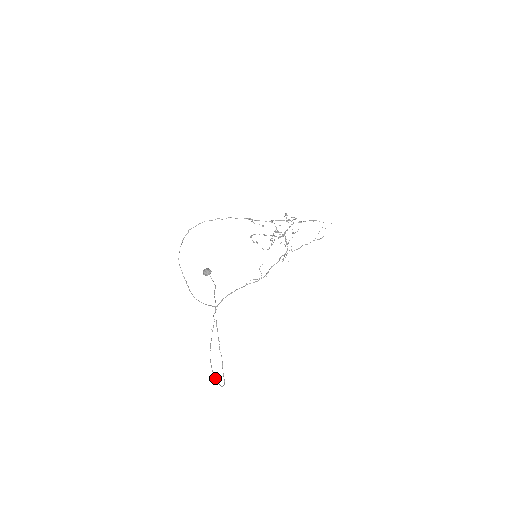
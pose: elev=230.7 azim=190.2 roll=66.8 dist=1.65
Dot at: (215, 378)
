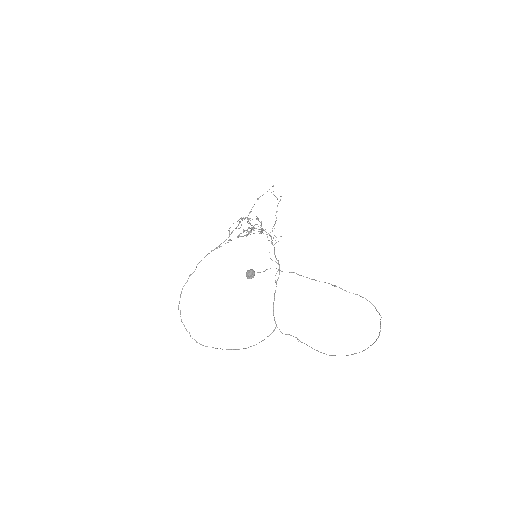
Dot at: (359, 352)
